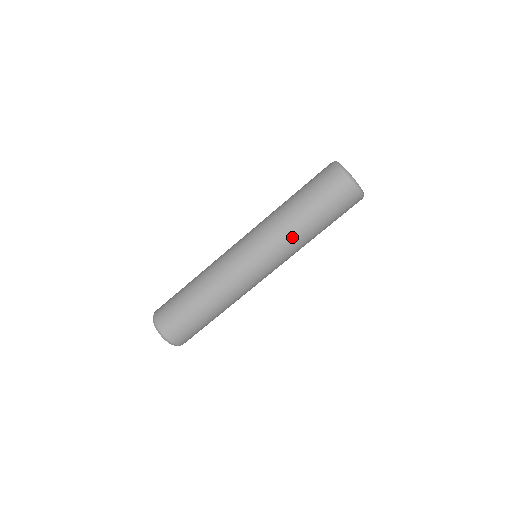
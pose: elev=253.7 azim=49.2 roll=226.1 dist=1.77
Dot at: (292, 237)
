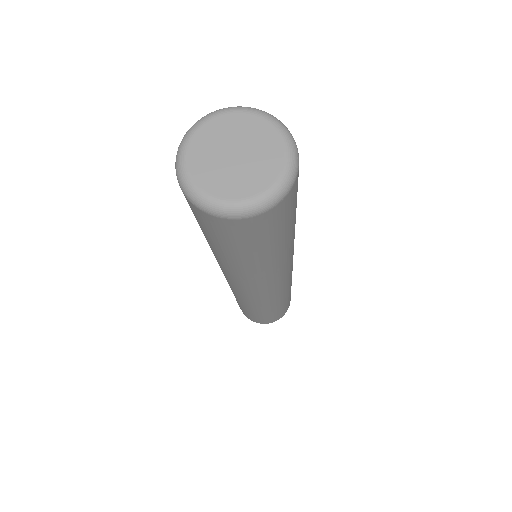
Dot at: (288, 253)
